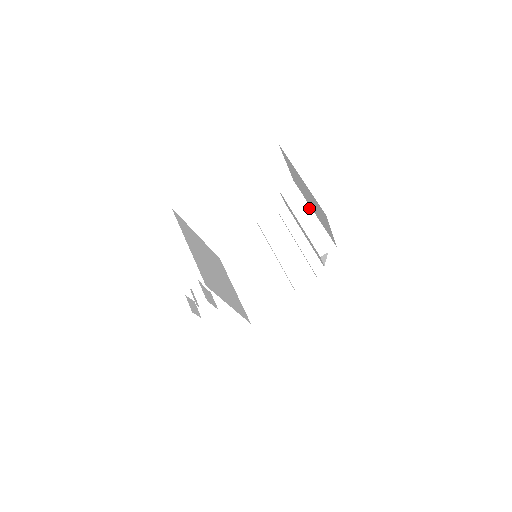
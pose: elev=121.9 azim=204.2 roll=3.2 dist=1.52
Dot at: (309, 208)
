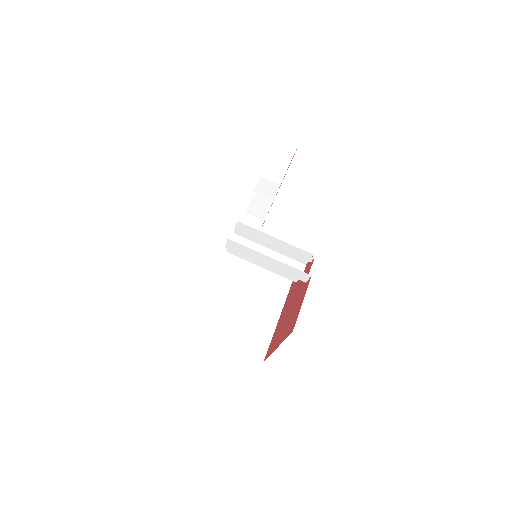
Dot at: (263, 255)
